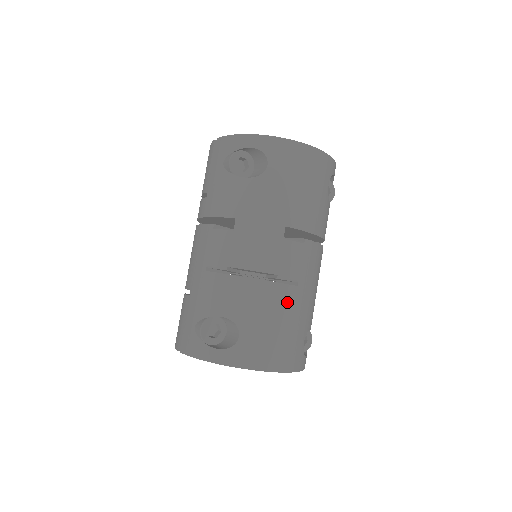
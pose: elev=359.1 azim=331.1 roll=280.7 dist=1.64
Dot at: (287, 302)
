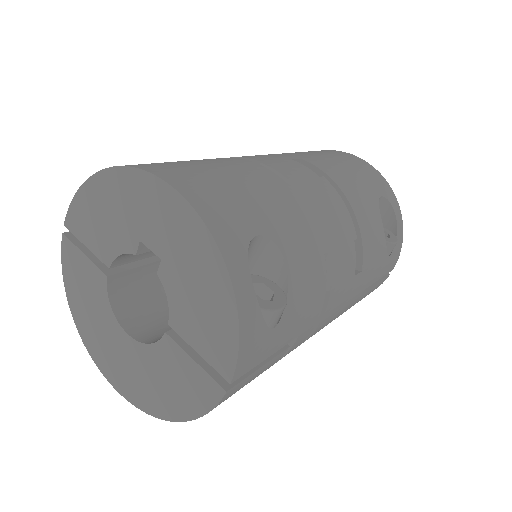
Dot at: (258, 176)
